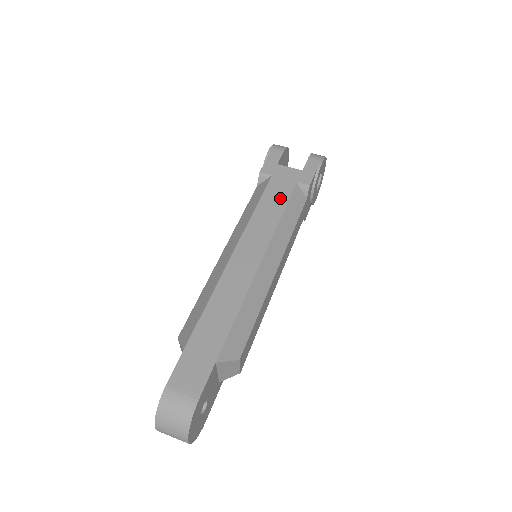
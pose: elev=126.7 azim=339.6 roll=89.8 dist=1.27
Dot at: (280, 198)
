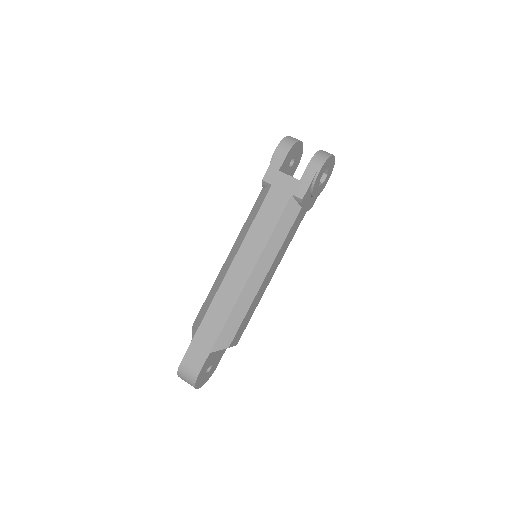
Dot at: (274, 213)
